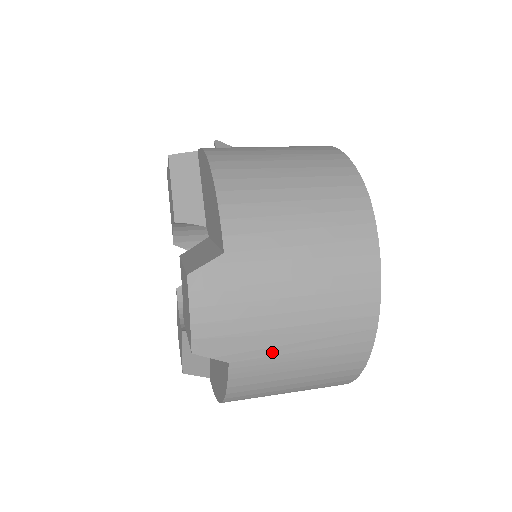
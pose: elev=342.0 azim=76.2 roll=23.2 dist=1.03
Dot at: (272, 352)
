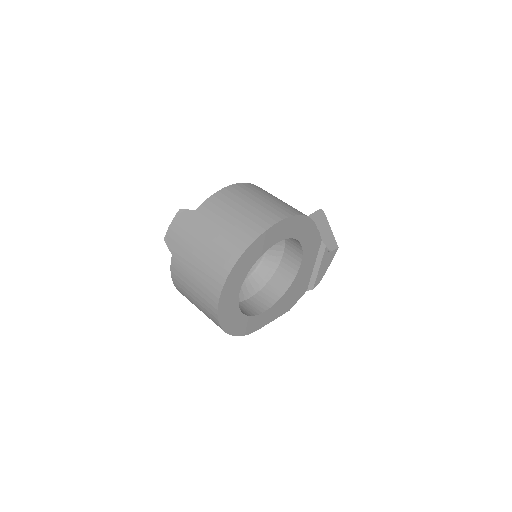
Dot at: (186, 263)
